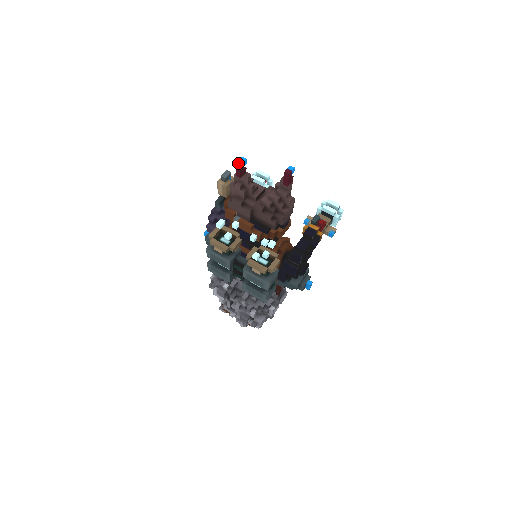
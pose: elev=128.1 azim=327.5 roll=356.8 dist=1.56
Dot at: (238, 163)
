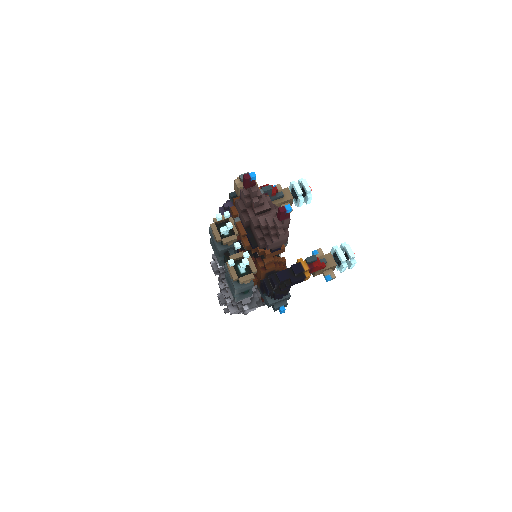
Dot at: (245, 176)
